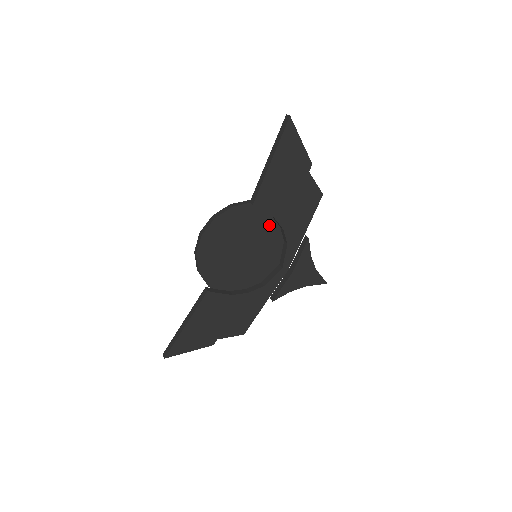
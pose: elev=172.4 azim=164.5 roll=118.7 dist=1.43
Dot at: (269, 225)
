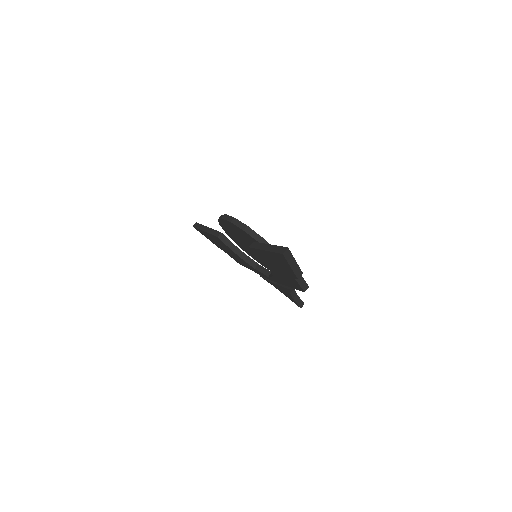
Dot at: occluded
